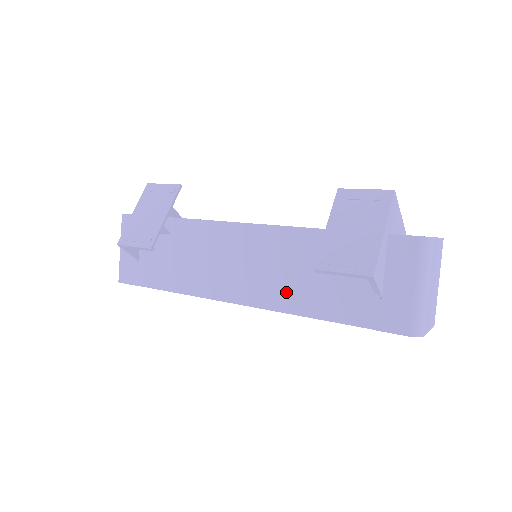
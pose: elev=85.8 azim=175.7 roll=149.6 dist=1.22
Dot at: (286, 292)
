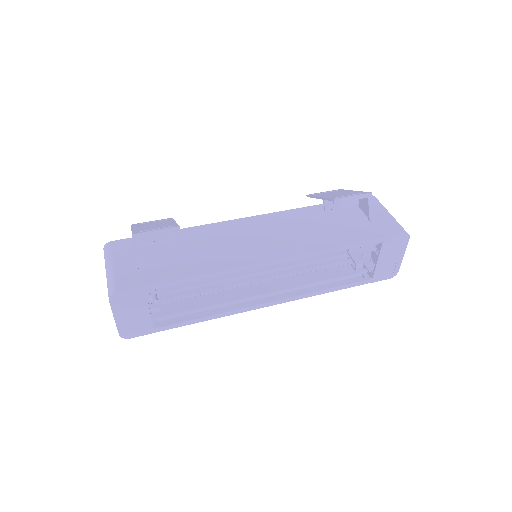
Dot at: (310, 240)
